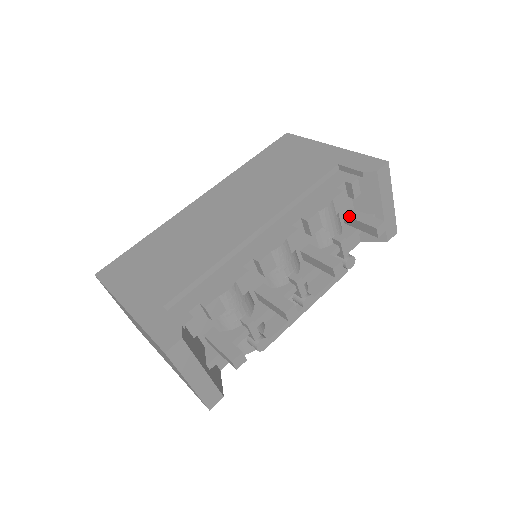
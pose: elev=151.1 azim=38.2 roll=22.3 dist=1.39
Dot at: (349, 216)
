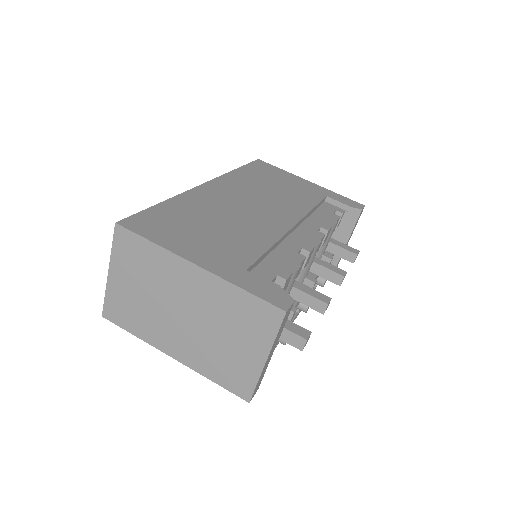
Dot at: (330, 241)
